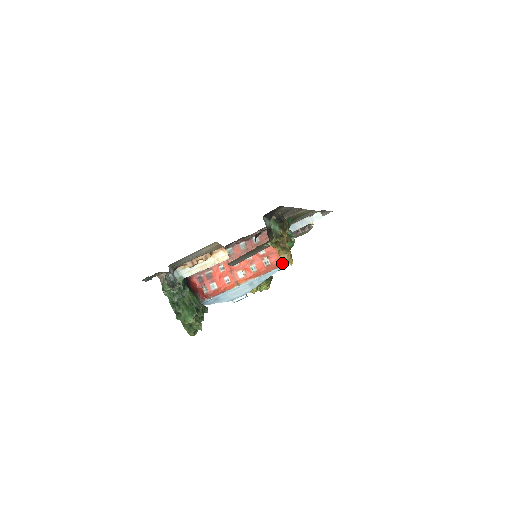
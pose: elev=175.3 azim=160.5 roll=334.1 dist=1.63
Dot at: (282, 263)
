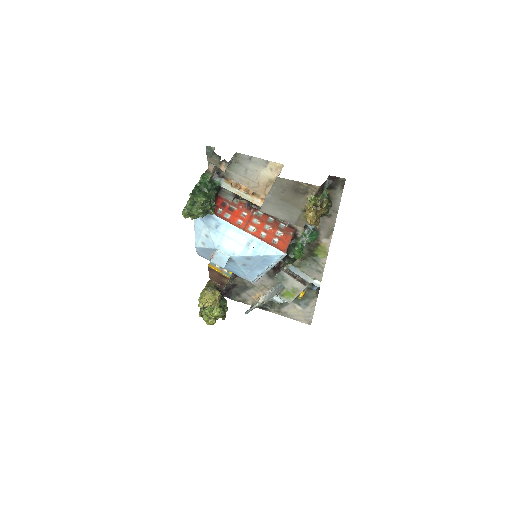
Dot at: (285, 251)
